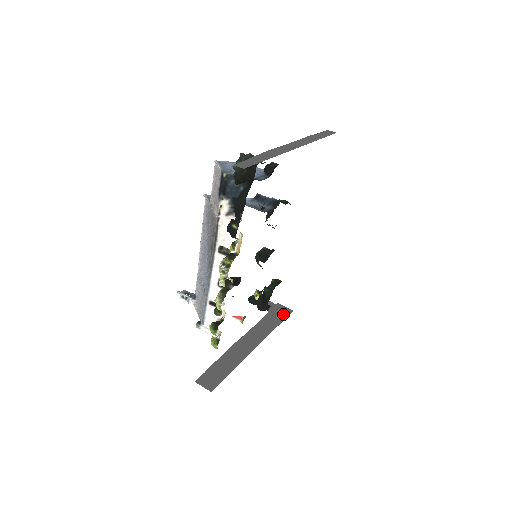
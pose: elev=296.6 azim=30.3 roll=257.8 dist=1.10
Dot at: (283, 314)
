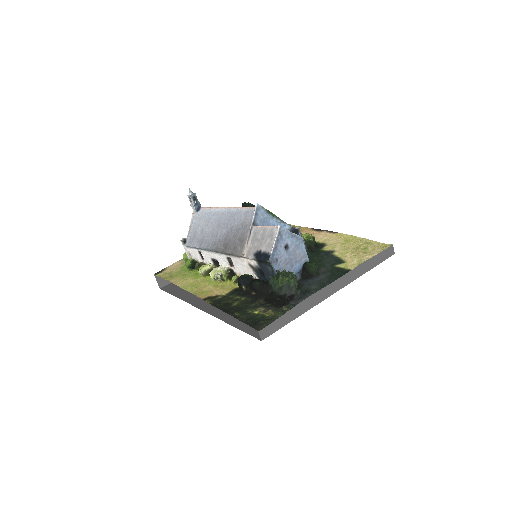
Dot at: occluded
